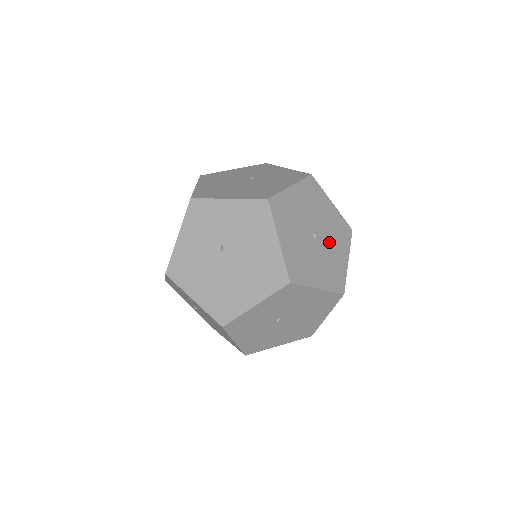
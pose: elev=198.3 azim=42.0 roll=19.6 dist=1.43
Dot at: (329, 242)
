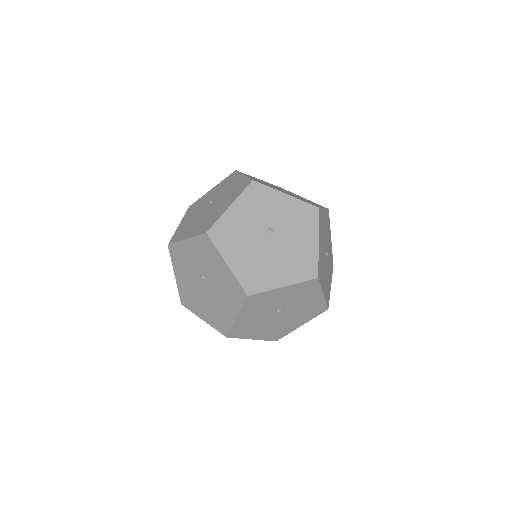
Dot at: (328, 244)
